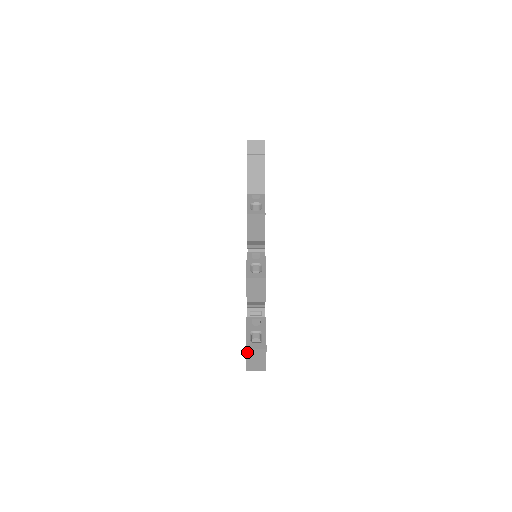
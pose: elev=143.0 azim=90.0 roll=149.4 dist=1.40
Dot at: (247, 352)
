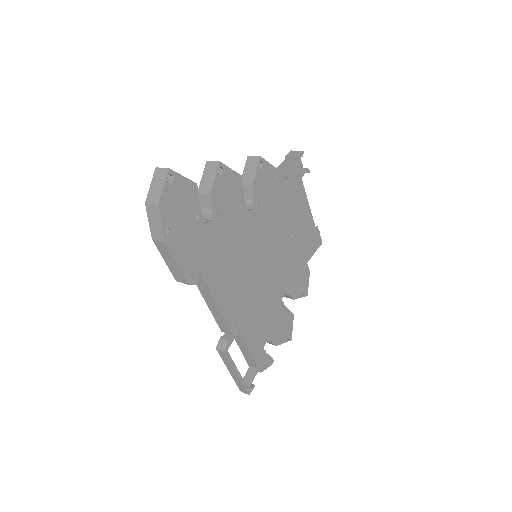
Dot at: (155, 173)
